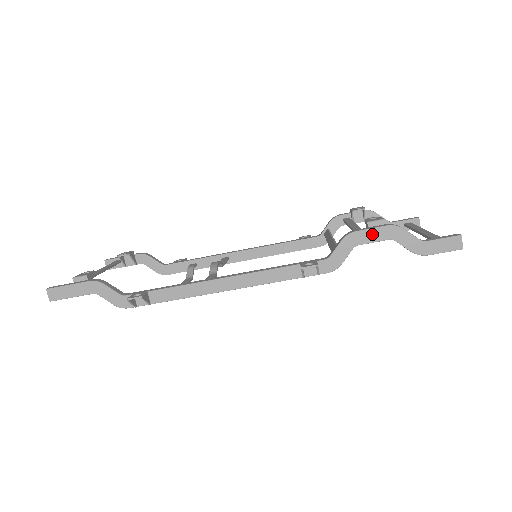
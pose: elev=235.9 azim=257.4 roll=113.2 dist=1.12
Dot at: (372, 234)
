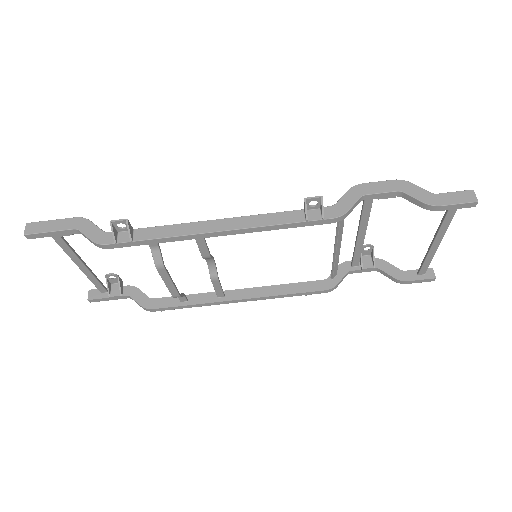
Dot at: (379, 186)
